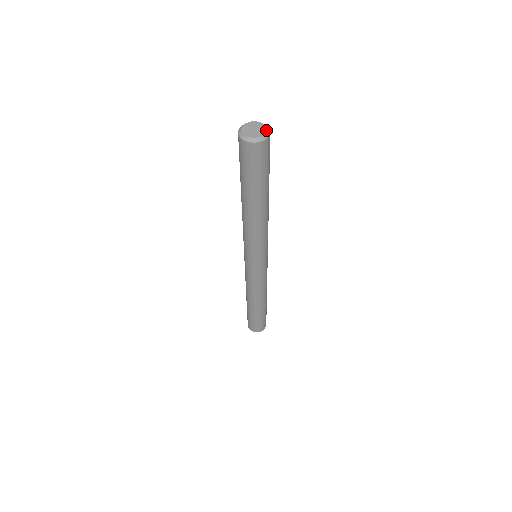
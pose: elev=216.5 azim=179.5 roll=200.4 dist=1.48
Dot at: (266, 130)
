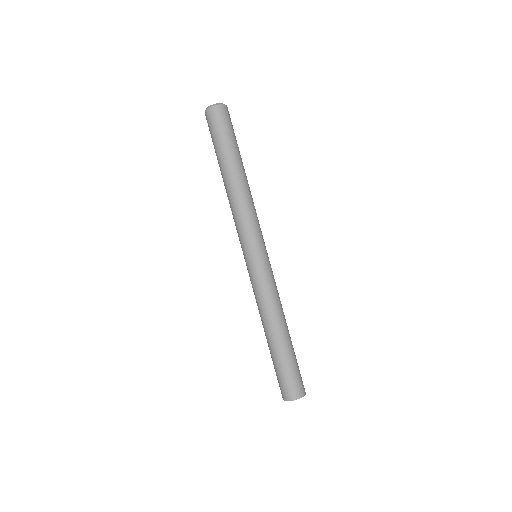
Dot at: (220, 103)
